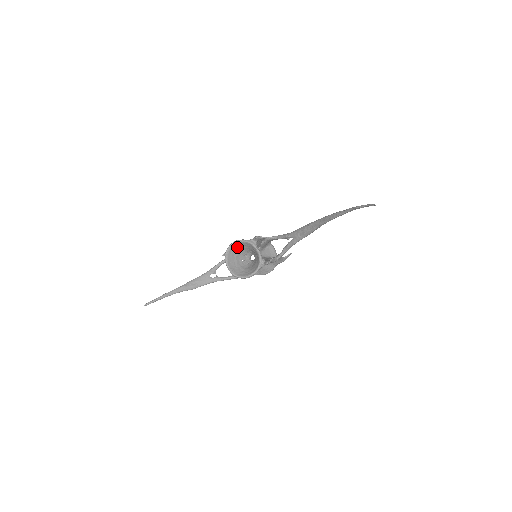
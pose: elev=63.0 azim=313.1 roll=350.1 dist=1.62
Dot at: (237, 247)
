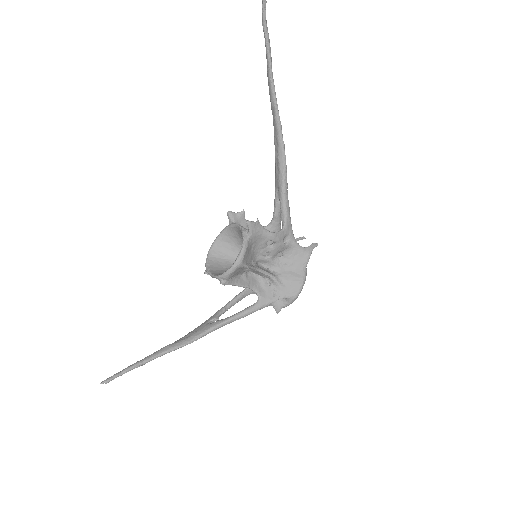
Dot at: (220, 252)
